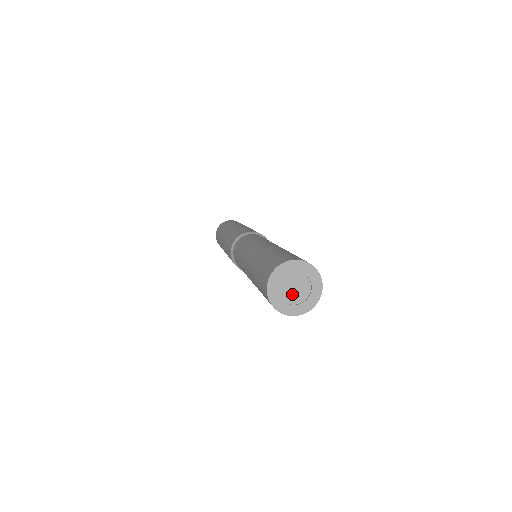
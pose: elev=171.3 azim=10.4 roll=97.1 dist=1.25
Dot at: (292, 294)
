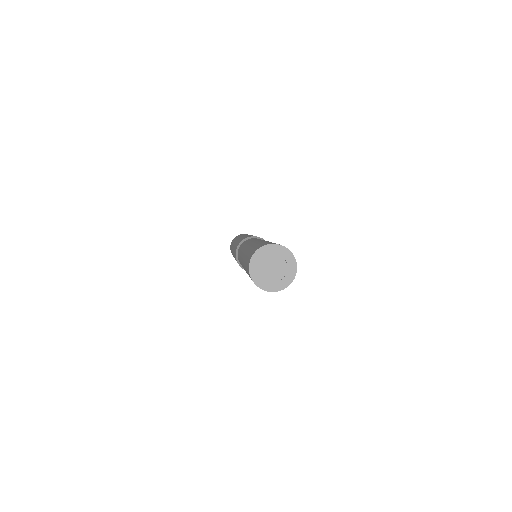
Dot at: (268, 271)
